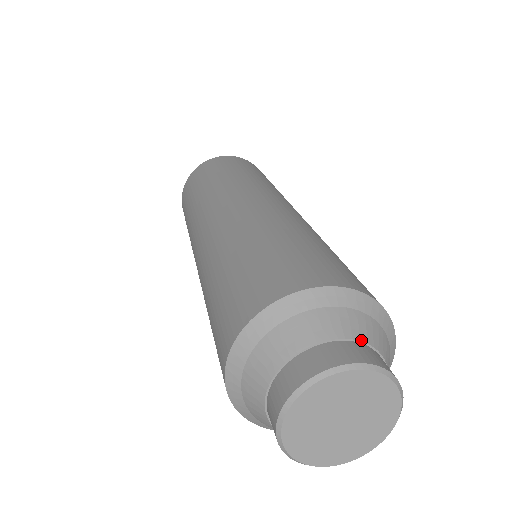
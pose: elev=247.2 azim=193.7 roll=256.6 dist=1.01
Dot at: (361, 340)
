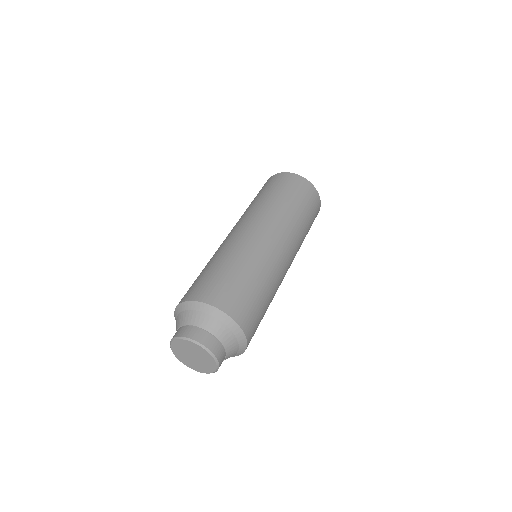
Dot at: (212, 333)
